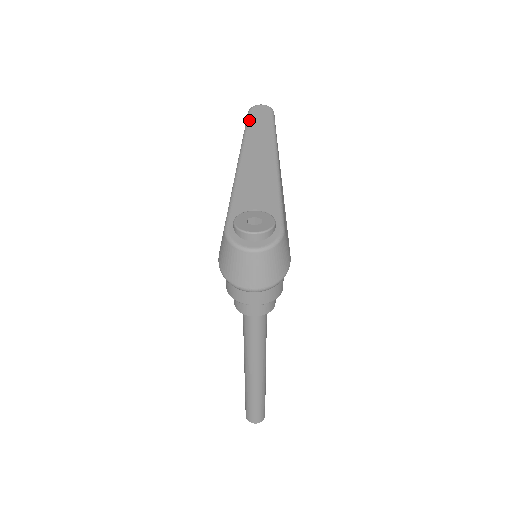
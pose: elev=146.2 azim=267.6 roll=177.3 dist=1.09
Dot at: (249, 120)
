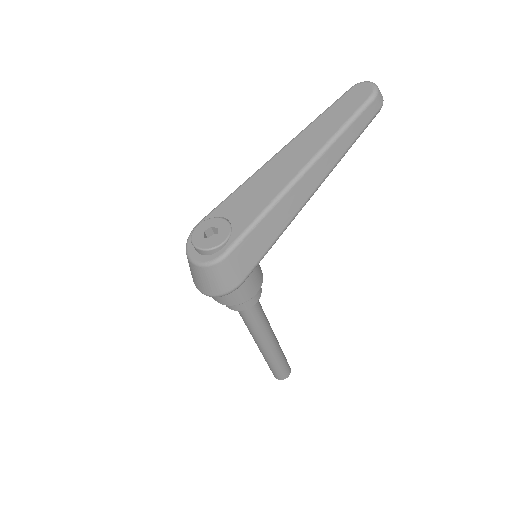
Dot at: (334, 103)
